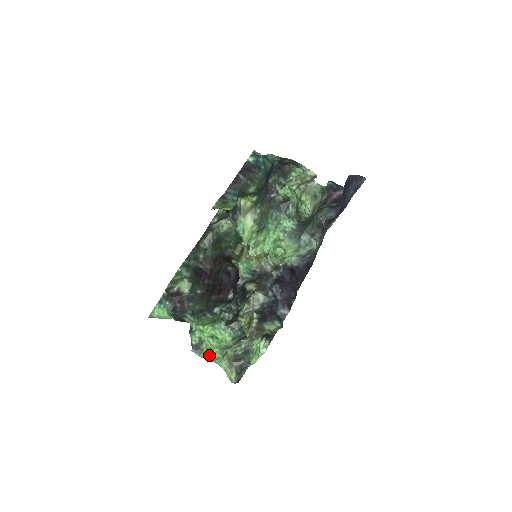
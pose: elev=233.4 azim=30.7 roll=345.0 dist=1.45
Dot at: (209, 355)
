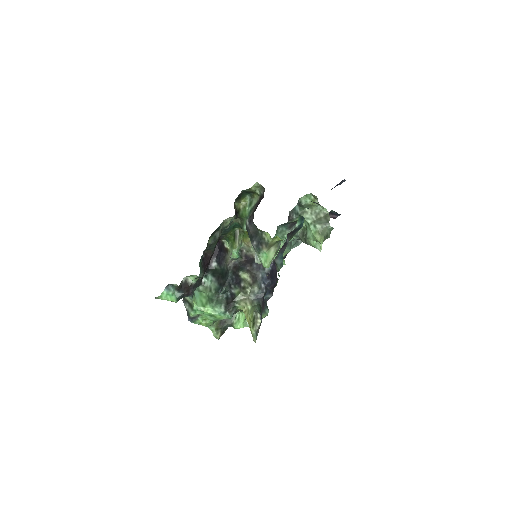
Dot at: (204, 324)
